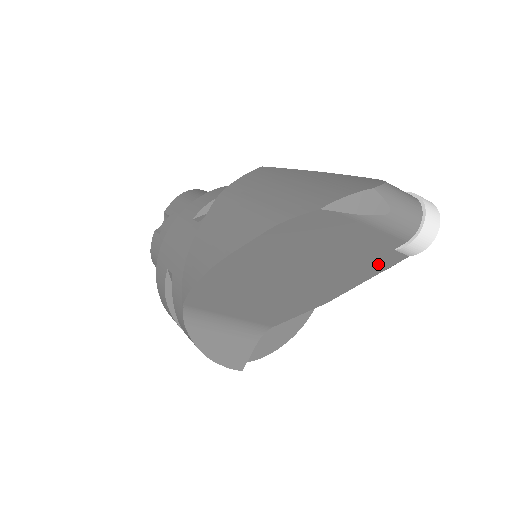
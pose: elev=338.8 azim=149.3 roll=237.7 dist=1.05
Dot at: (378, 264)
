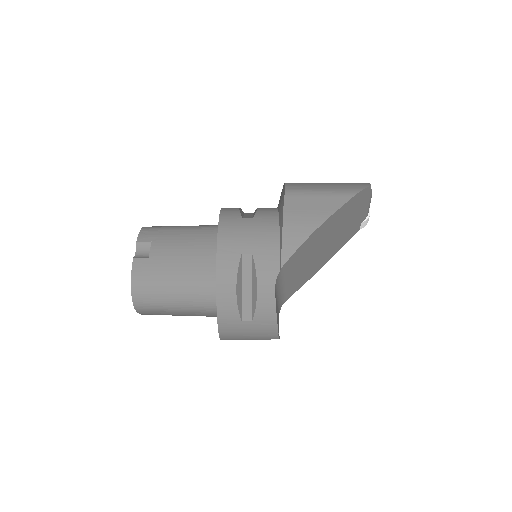
Dot at: (351, 234)
